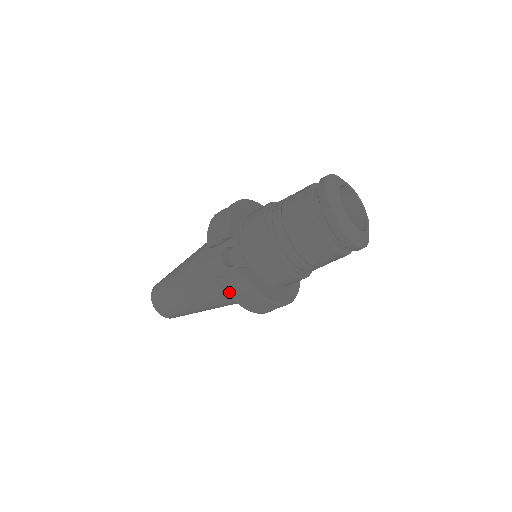
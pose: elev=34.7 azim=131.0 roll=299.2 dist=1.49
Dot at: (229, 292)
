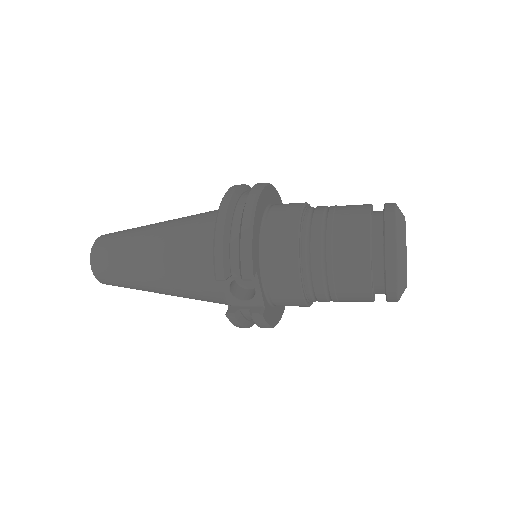
Dot at: (236, 325)
